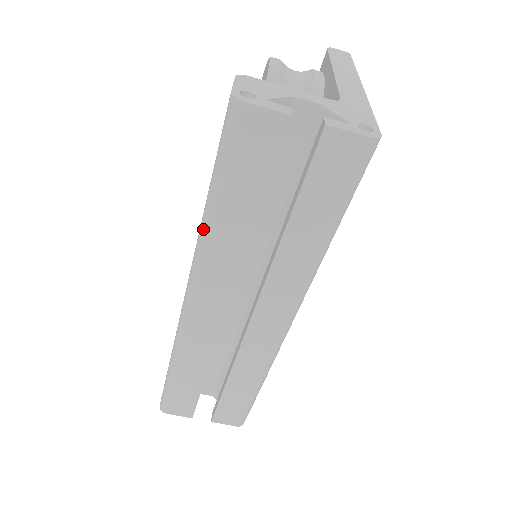
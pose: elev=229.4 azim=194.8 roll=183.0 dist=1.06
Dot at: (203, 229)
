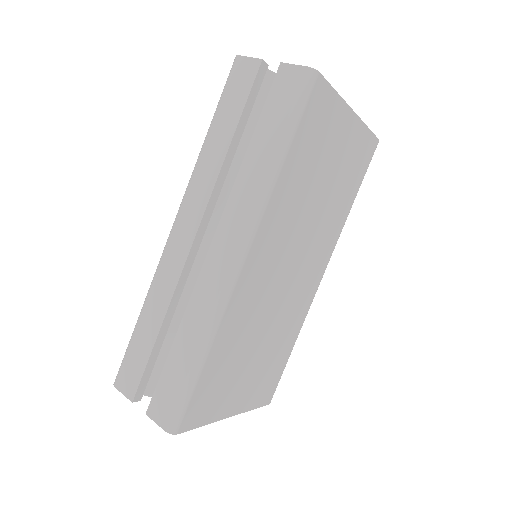
Dot at: (199, 154)
